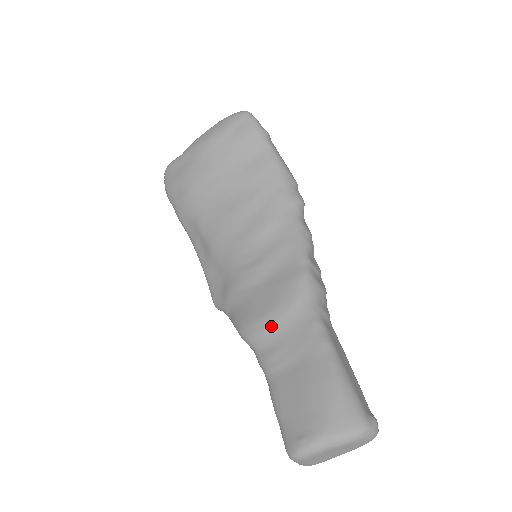
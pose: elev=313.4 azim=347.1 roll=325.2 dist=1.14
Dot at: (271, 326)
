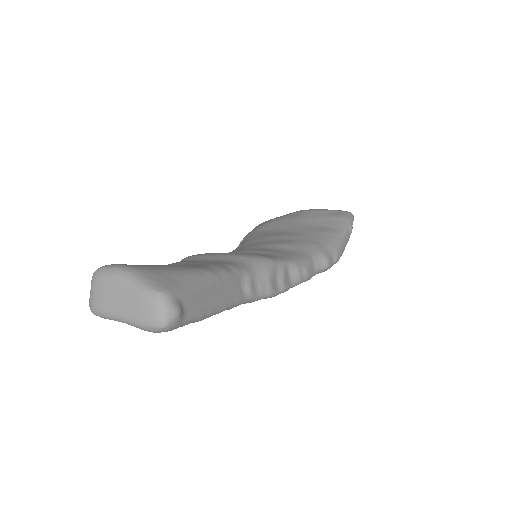
Dot at: (206, 256)
